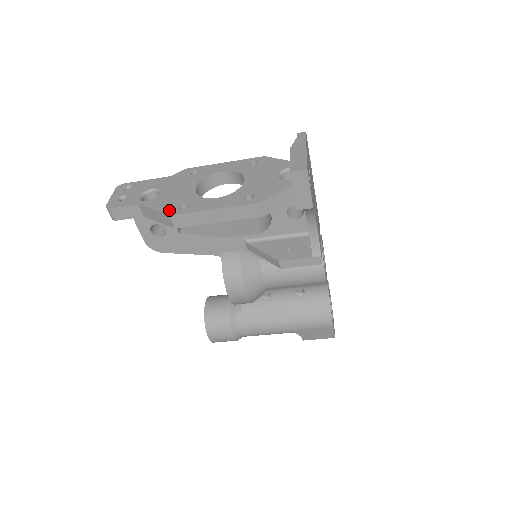
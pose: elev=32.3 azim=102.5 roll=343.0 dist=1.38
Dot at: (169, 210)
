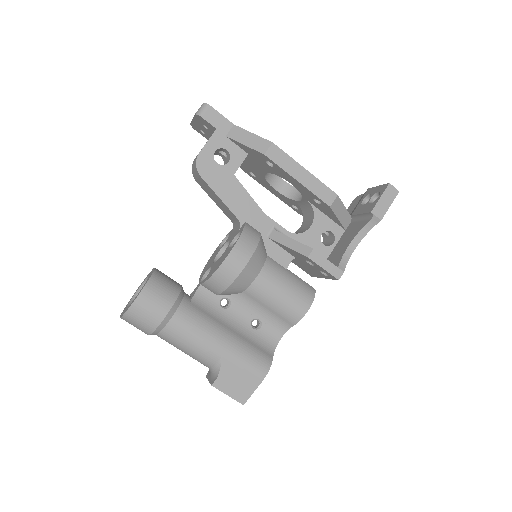
Dot at: occluded
